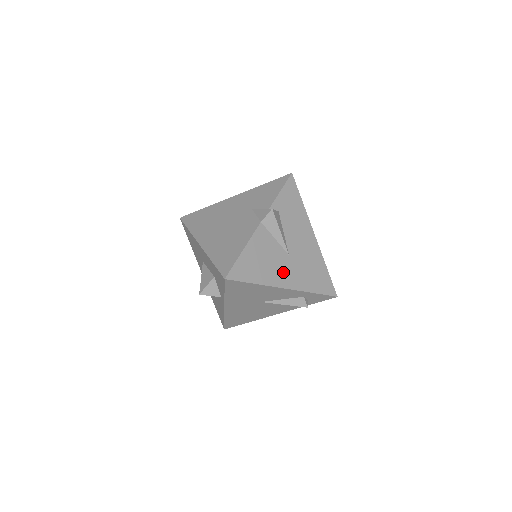
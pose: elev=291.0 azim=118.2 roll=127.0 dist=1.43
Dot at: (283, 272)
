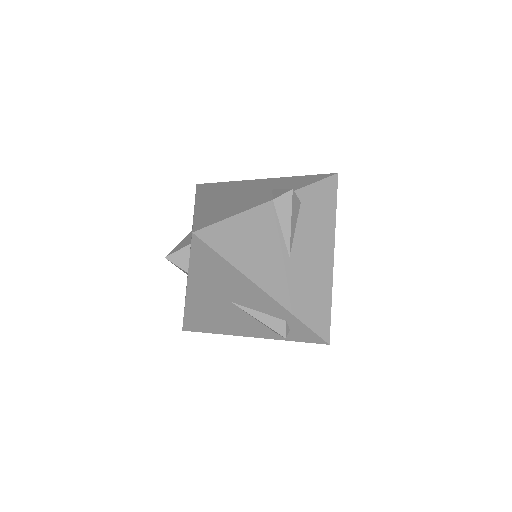
Dot at: (272, 271)
